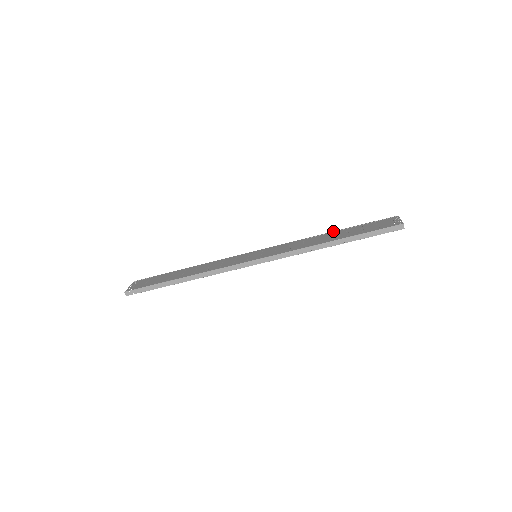
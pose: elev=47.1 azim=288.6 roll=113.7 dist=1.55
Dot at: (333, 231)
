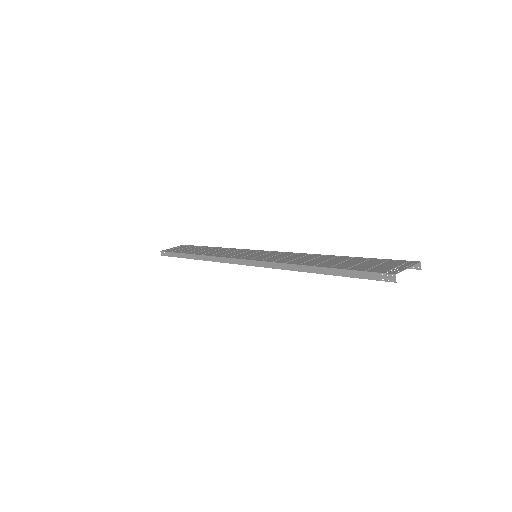
Dot at: occluded
